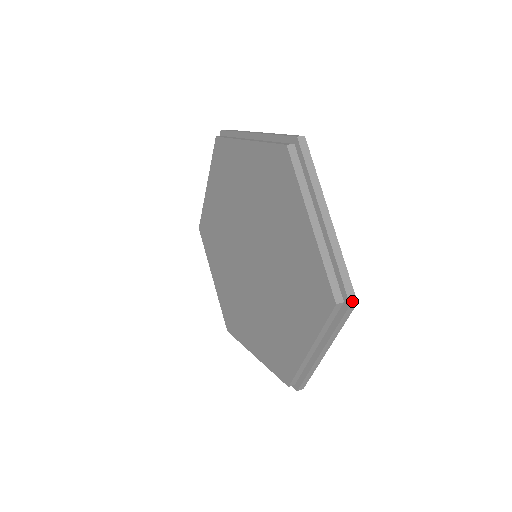
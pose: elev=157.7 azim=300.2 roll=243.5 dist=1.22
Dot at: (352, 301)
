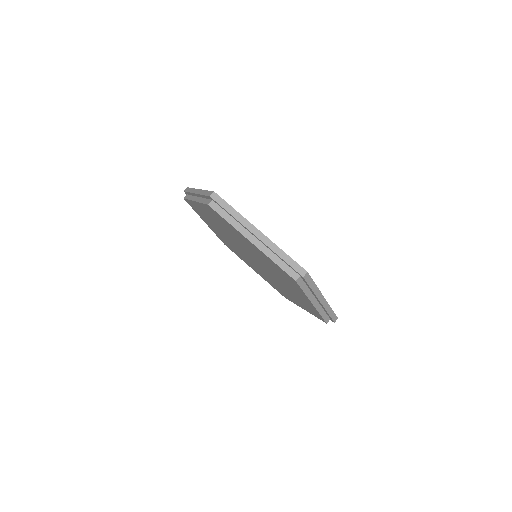
Dot at: (335, 320)
